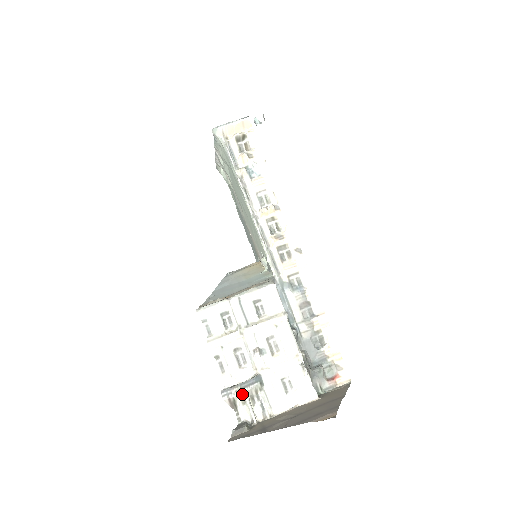
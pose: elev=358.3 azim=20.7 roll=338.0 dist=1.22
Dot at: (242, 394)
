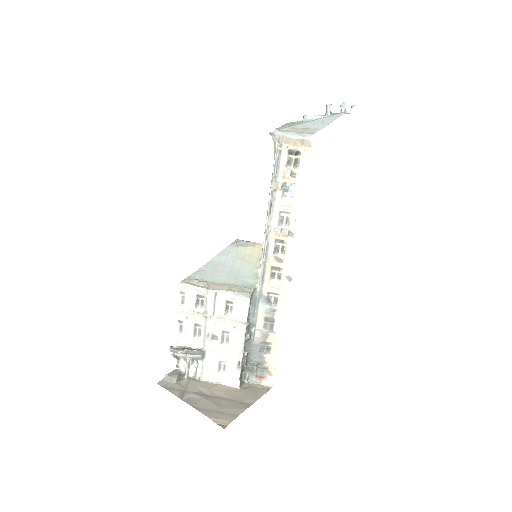
Dot at: (185, 357)
